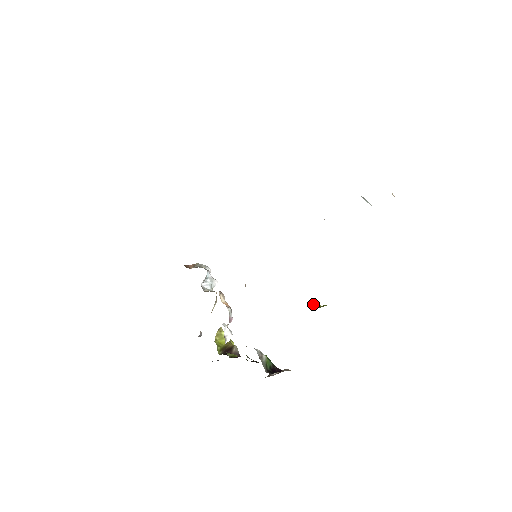
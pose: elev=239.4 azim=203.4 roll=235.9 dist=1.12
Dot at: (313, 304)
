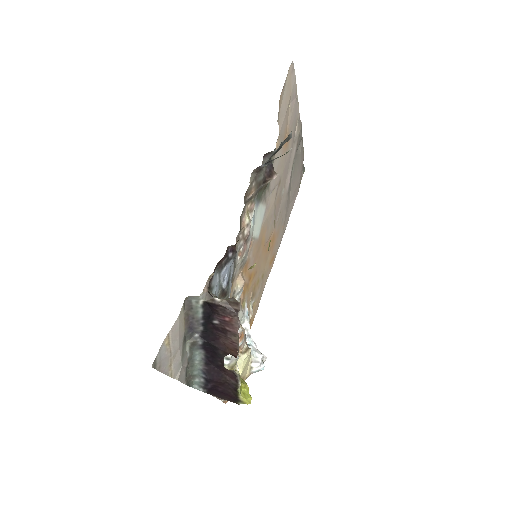
Dot at: occluded
